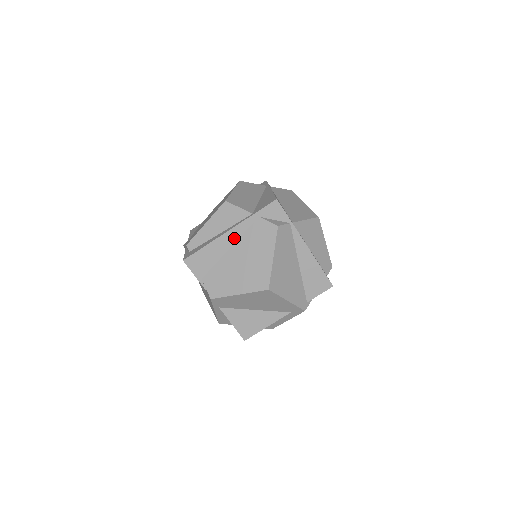
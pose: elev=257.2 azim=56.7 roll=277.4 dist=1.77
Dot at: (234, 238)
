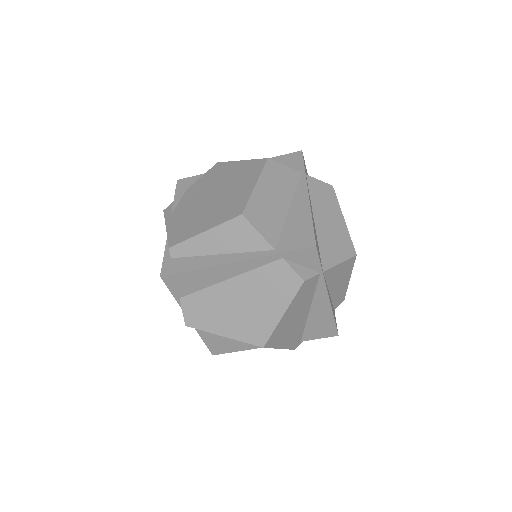
Dot at: (239, 270)
